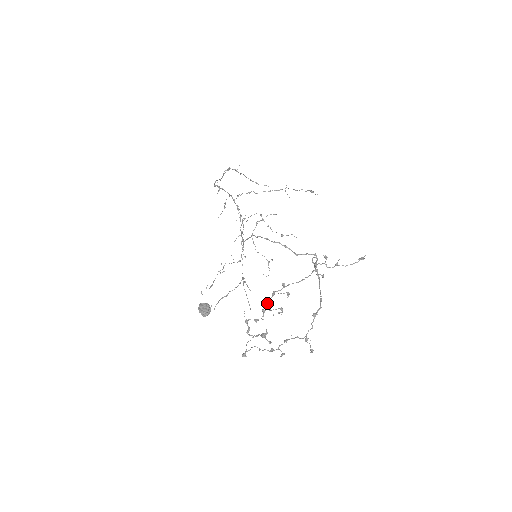
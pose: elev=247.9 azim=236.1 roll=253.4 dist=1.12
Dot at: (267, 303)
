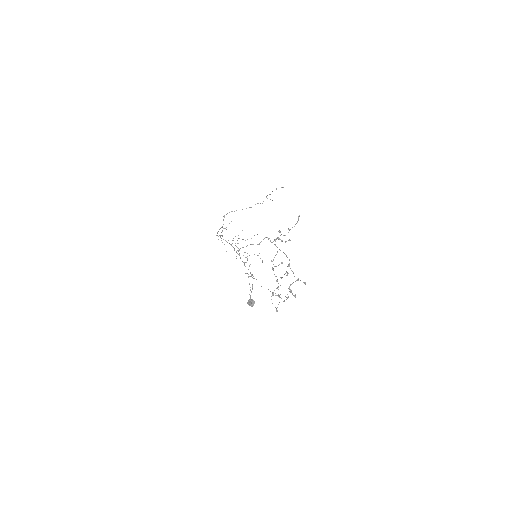
Dot at: (275, 276)
